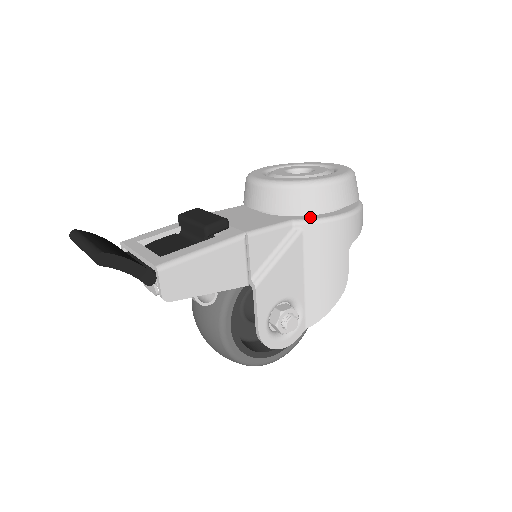
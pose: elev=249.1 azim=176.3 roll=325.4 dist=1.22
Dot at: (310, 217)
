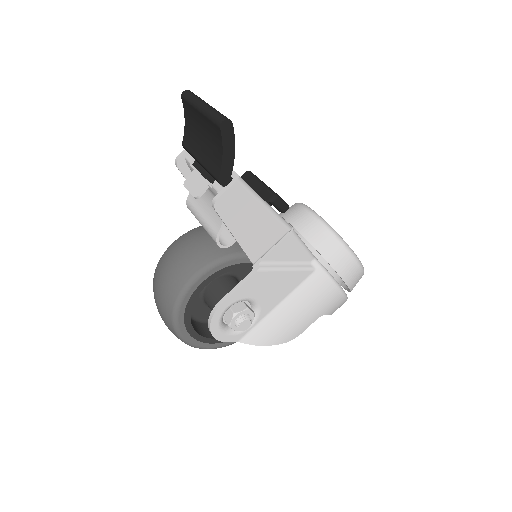
Dot at: (325, 268)
